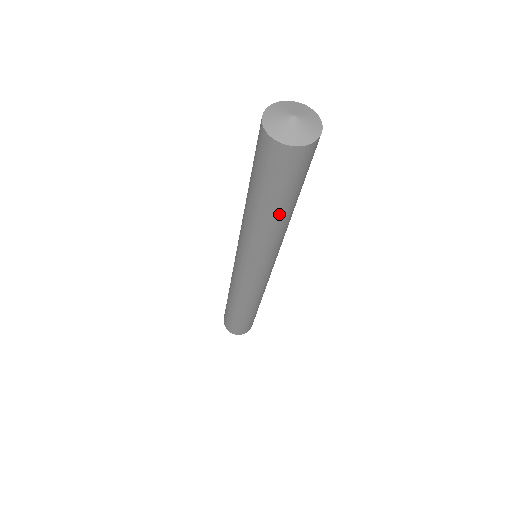
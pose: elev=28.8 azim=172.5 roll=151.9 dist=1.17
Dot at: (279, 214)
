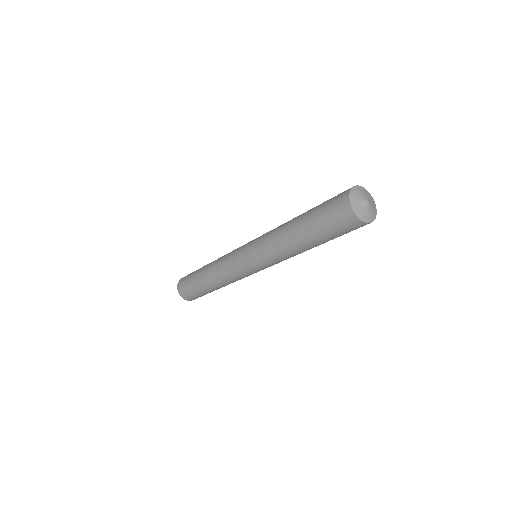
Dot at: (315, 246)
